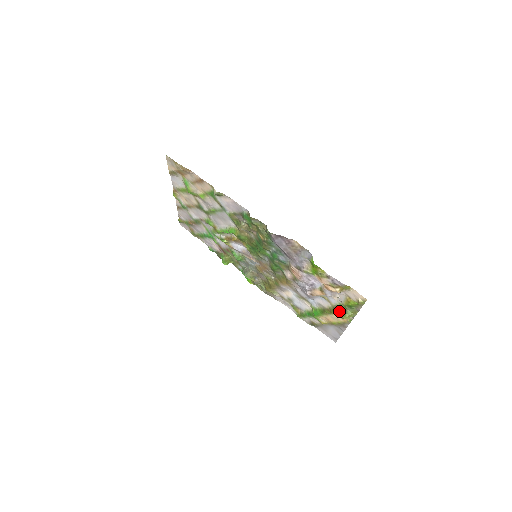
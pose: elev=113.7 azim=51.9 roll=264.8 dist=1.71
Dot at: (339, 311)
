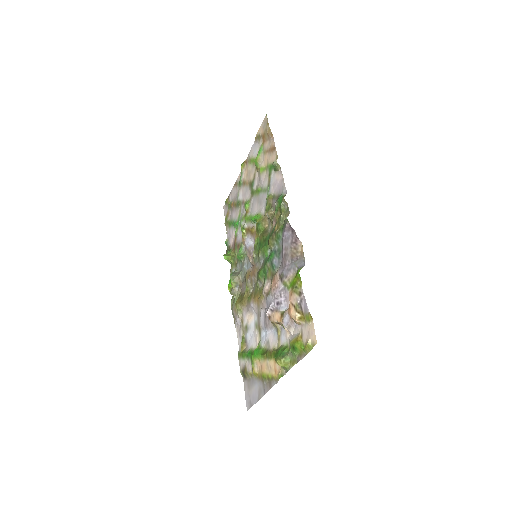
Dot at: (280, 352)
